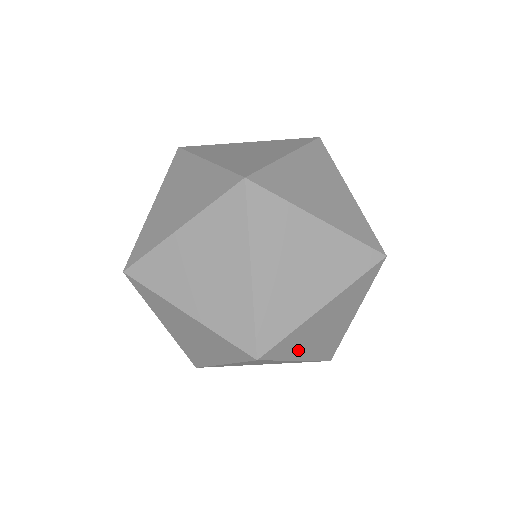
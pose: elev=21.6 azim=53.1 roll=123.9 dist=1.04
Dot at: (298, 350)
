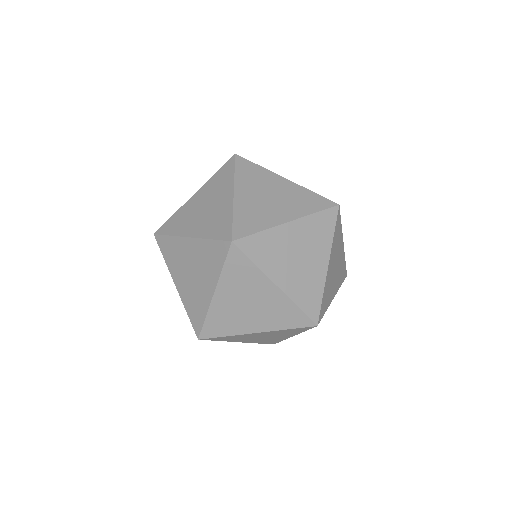
Dot at: (273, 266)
